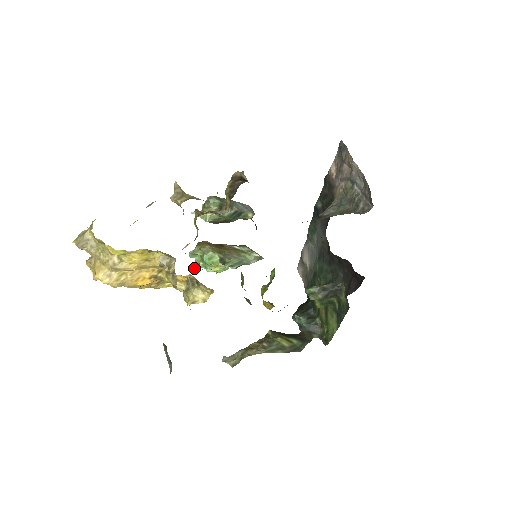
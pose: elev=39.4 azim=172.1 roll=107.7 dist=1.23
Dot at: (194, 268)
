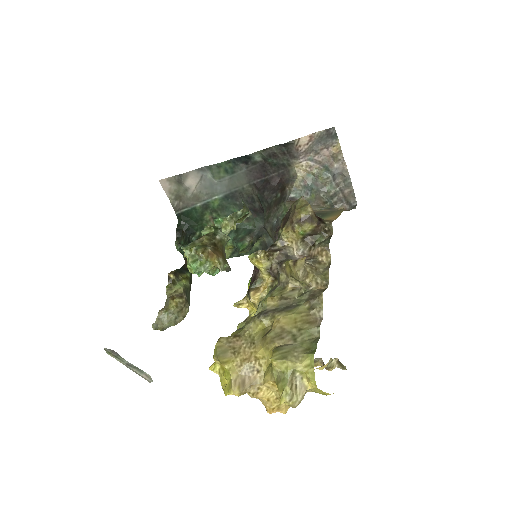
Dot at: (239, 304)
